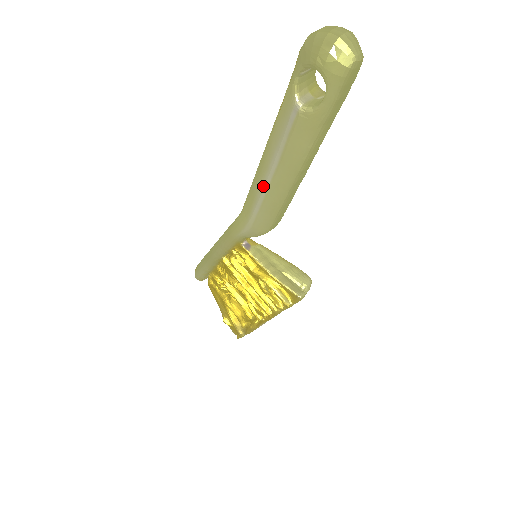
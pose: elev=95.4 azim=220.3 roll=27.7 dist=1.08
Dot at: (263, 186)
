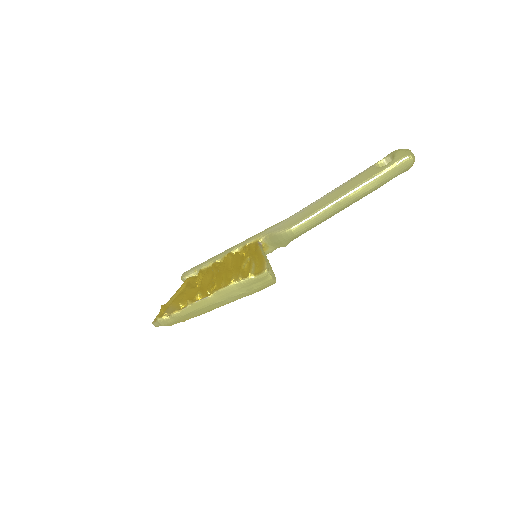
Dot at: (317, 200)
